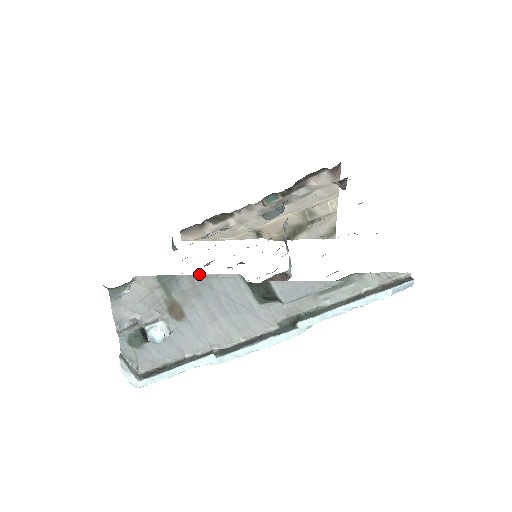
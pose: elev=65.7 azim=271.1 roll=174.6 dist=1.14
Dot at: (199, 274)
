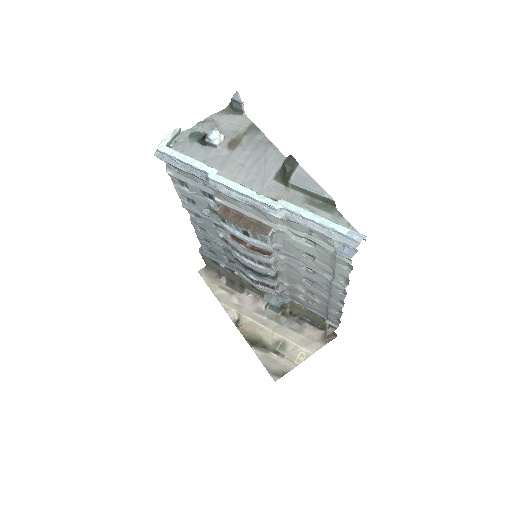
Dot at: (270, 141)
